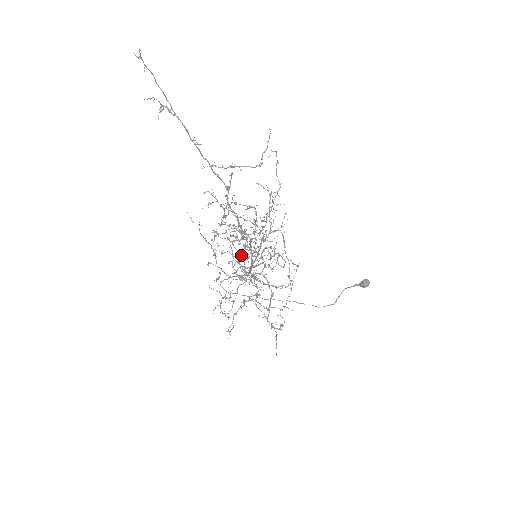
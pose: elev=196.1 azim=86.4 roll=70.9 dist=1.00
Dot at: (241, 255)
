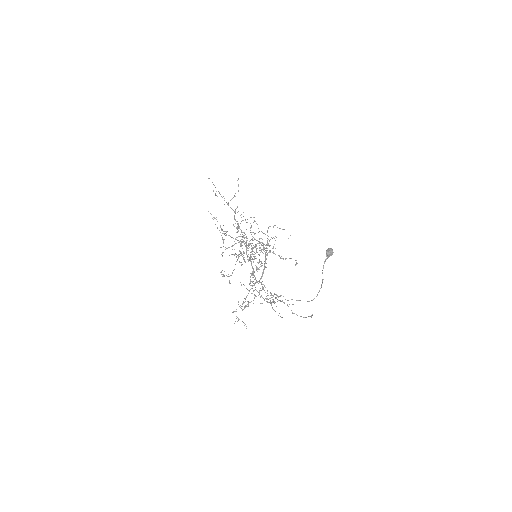
Dot at: (247, 257)
